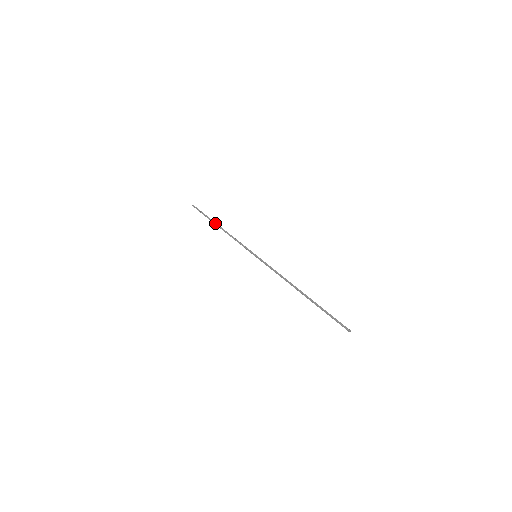
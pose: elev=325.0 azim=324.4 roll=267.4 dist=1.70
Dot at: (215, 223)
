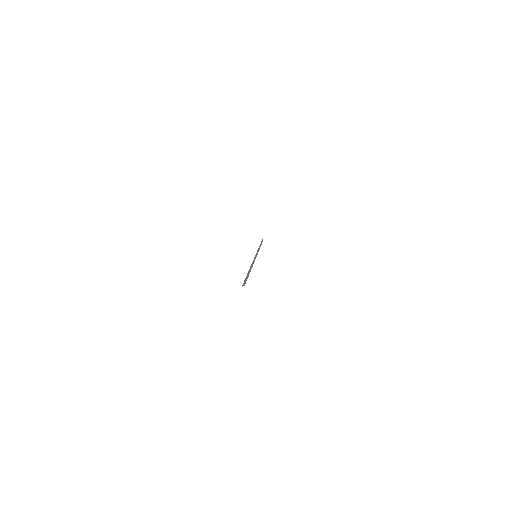
Dot at: (260, 244)
